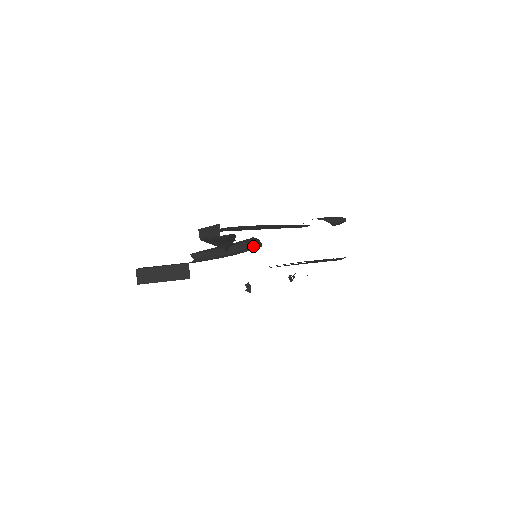
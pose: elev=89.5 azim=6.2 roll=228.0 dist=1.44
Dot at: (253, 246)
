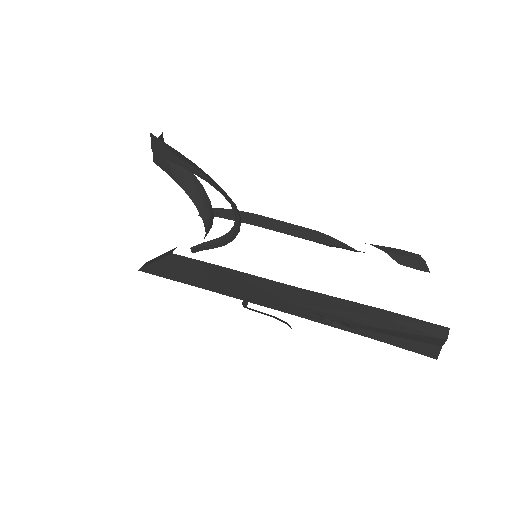
Dot at: (239, 224)
